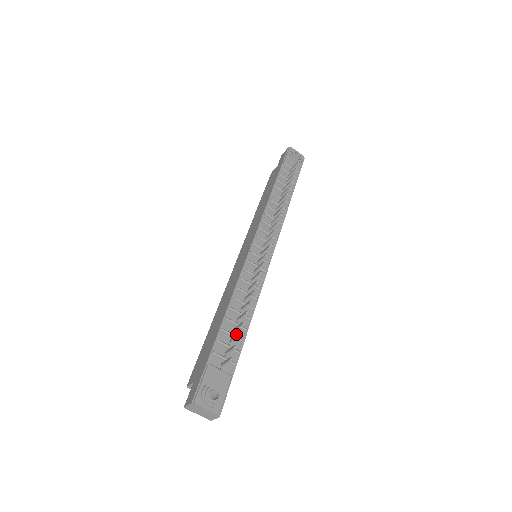
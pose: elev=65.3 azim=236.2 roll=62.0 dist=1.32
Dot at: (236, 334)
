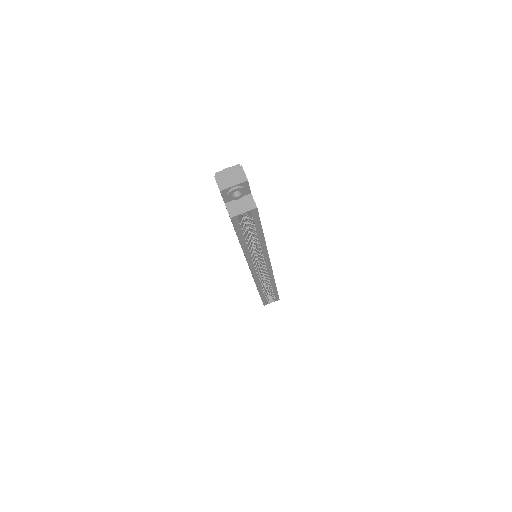
Dot at: occluded
